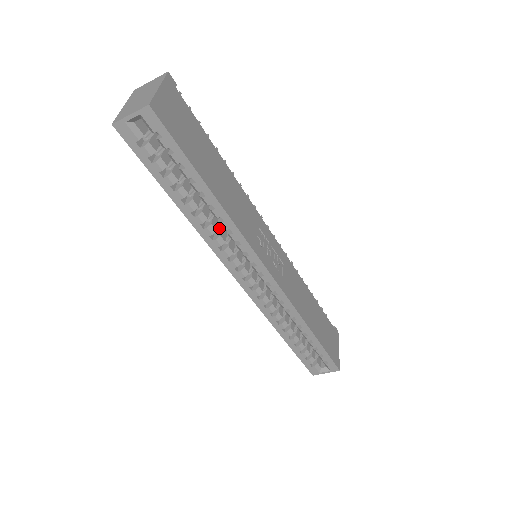
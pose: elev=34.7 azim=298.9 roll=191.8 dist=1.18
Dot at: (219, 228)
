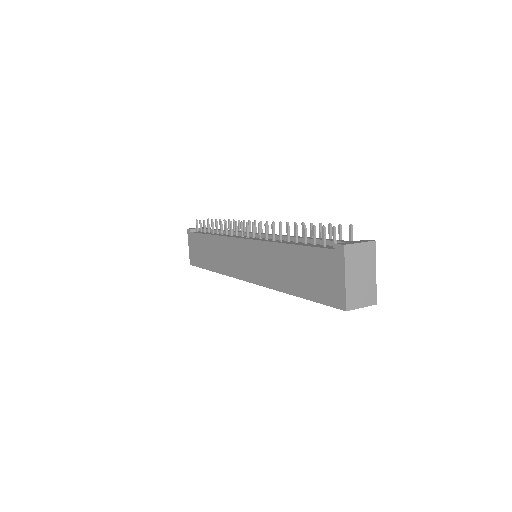
Dot at: occluded
